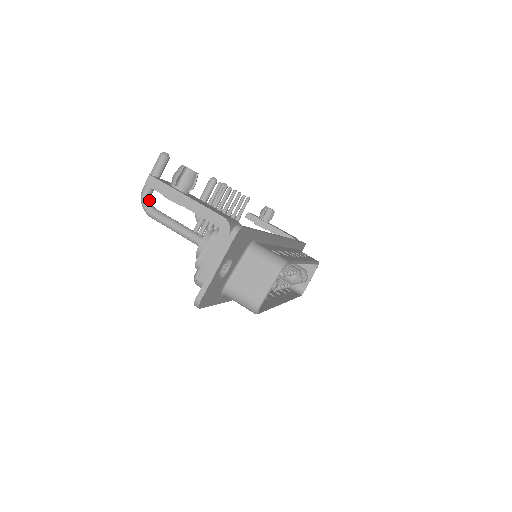
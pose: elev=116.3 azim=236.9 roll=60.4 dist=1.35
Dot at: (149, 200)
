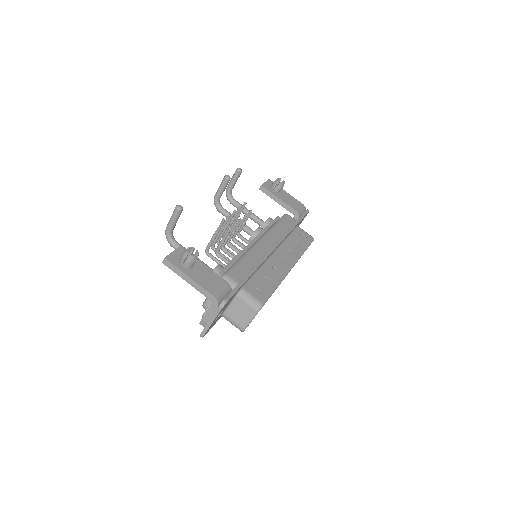
Dot at: (171, 237)
